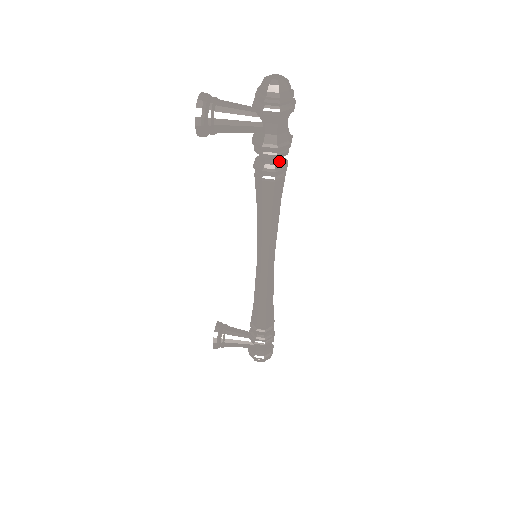
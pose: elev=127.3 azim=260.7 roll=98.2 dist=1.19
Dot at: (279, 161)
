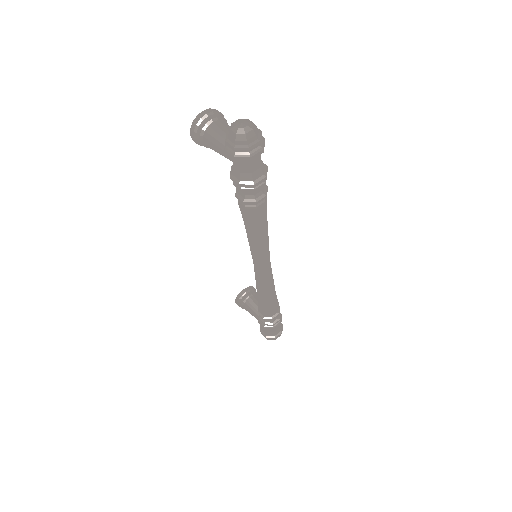
Dot at: (250, 193)
